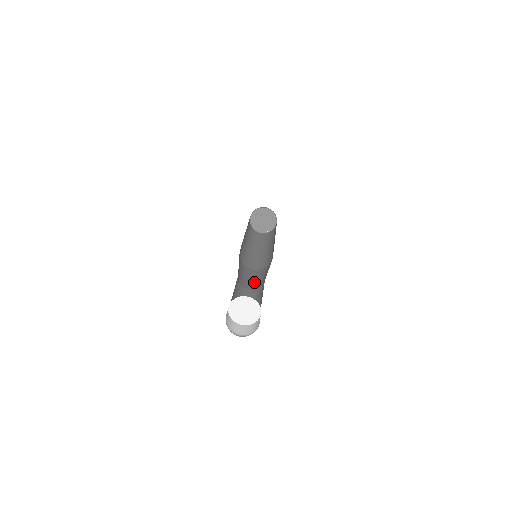
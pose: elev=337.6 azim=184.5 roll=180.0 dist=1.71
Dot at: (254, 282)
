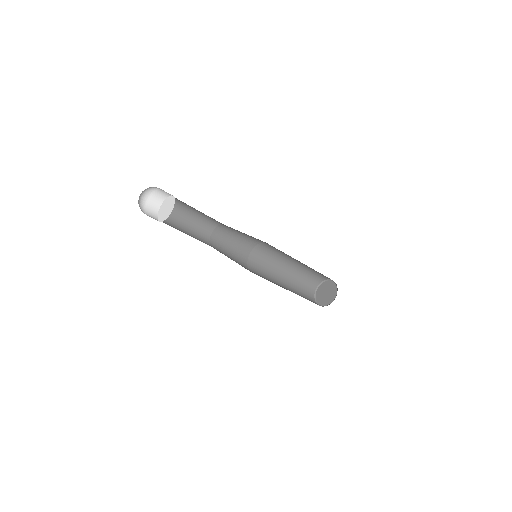
Dot at: occluded
